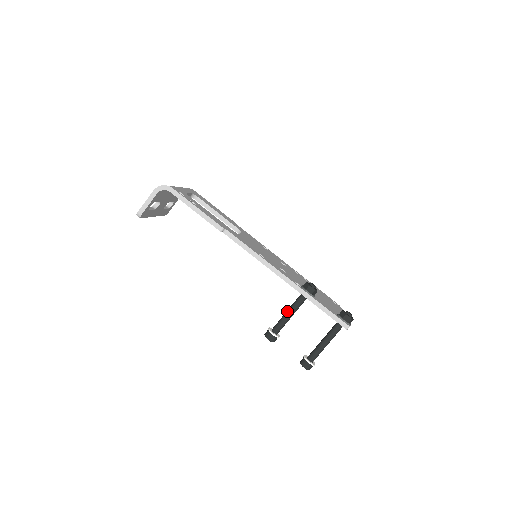
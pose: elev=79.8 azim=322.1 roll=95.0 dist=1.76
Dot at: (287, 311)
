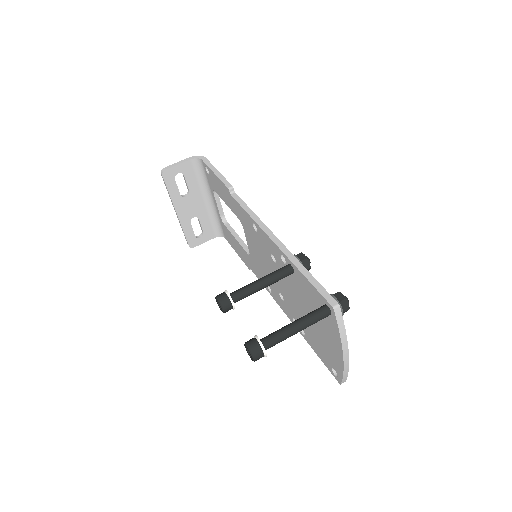
Dot at: (260, 278)
